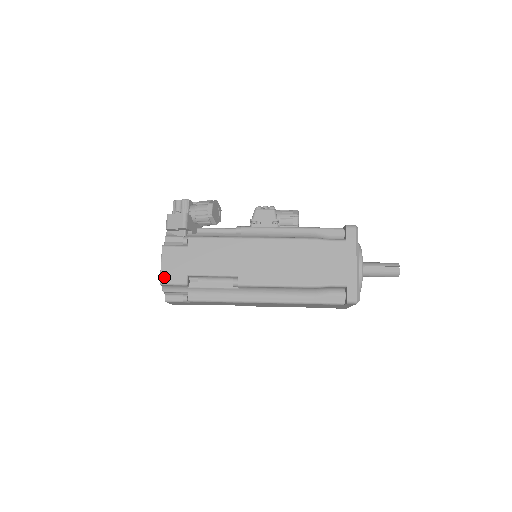
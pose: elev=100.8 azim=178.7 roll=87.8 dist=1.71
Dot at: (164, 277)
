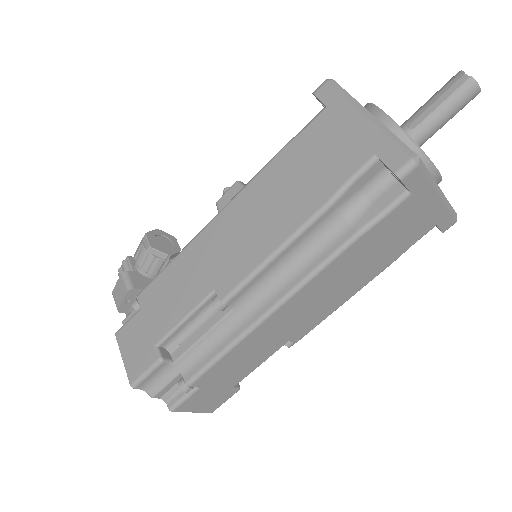
Dot at: (131, 373)
